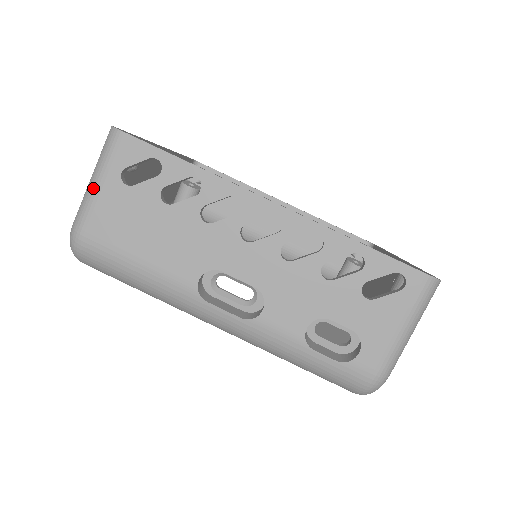
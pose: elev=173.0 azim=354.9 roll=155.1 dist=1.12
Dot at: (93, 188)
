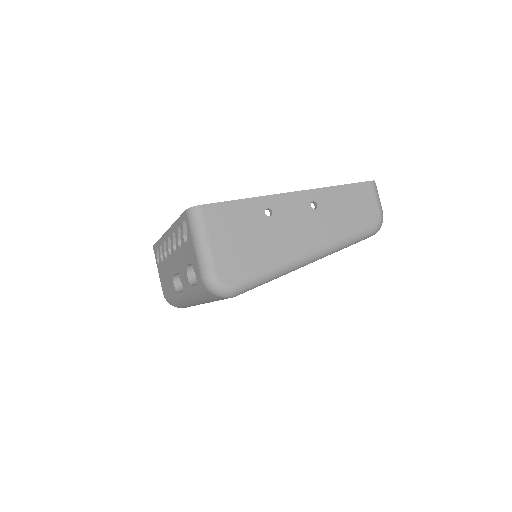
Dot at: occluded
